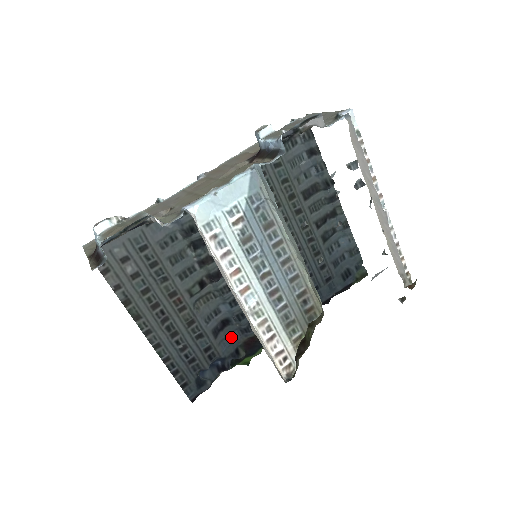
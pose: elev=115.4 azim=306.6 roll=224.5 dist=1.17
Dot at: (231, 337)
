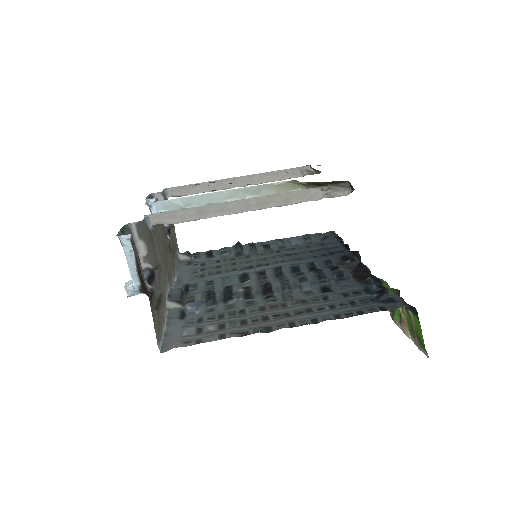
Dot at: (345, 287)
